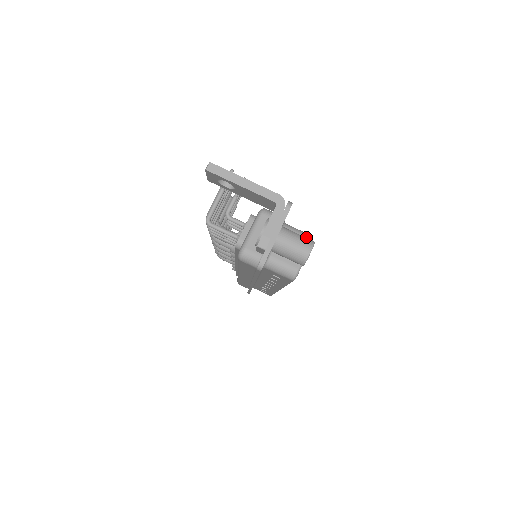
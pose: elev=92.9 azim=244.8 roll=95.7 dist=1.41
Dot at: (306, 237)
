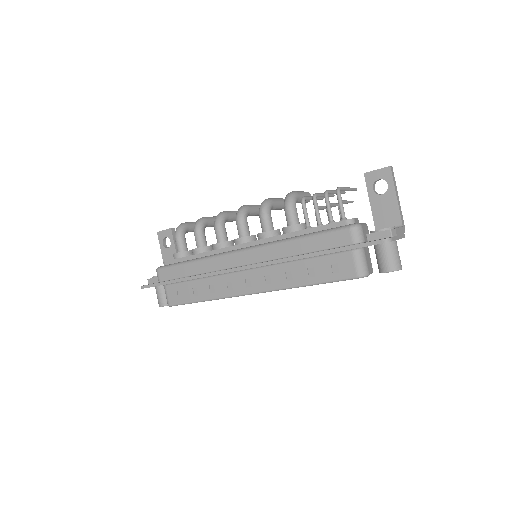
Dot at: occluded
